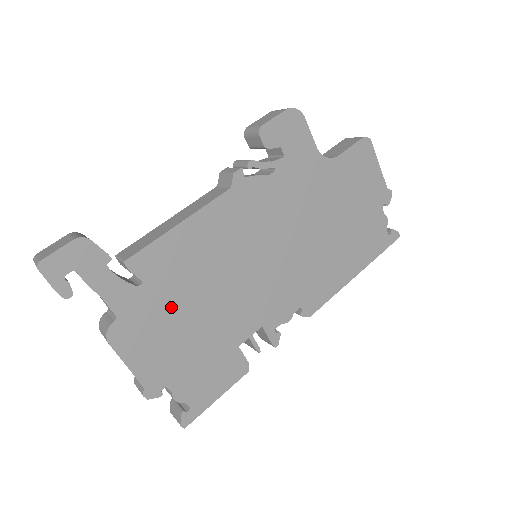
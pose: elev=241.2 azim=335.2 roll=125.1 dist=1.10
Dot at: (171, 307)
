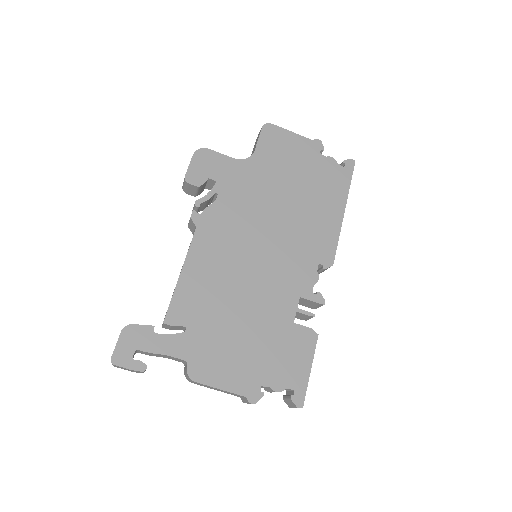
Dot at: (219, 330)
